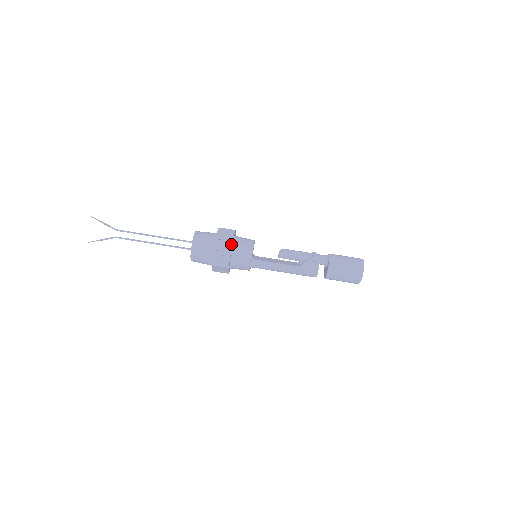
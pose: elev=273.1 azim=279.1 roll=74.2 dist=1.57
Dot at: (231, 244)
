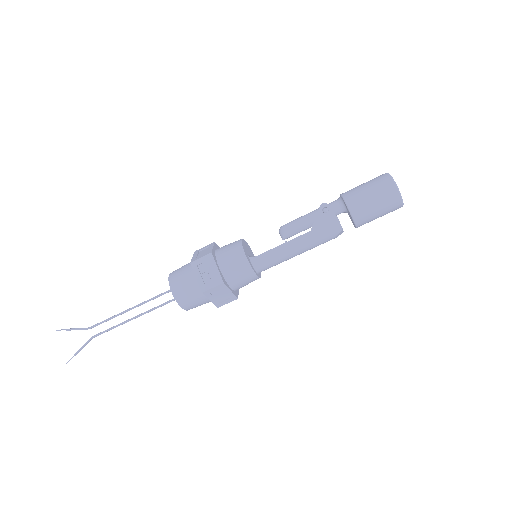
Dot at: (210, 252)
